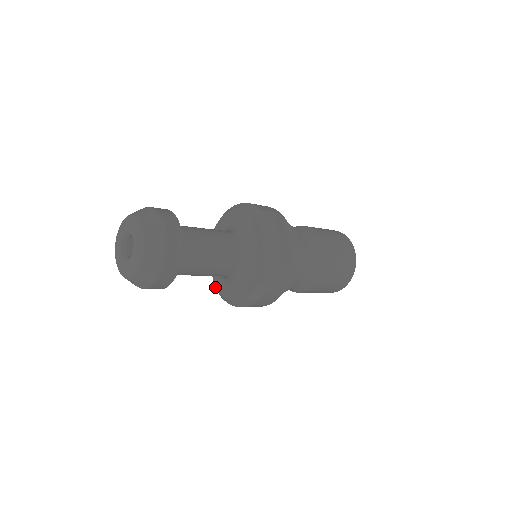
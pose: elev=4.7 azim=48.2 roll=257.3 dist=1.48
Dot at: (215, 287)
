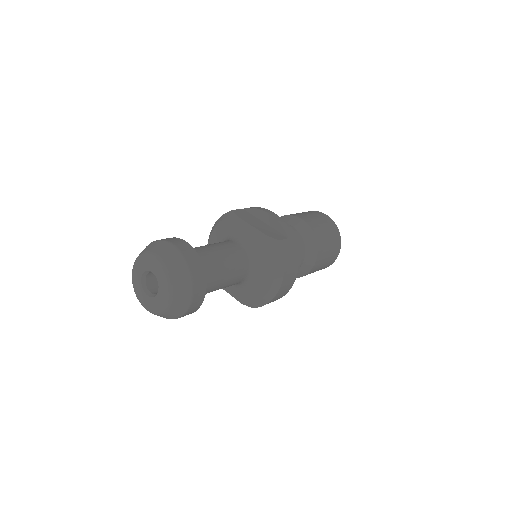
Dot at: (244, 304)
